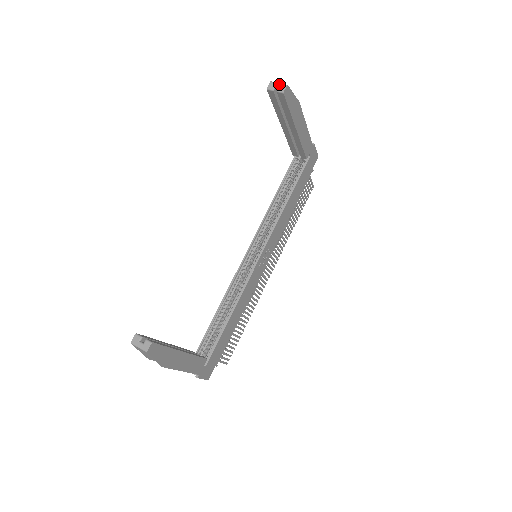
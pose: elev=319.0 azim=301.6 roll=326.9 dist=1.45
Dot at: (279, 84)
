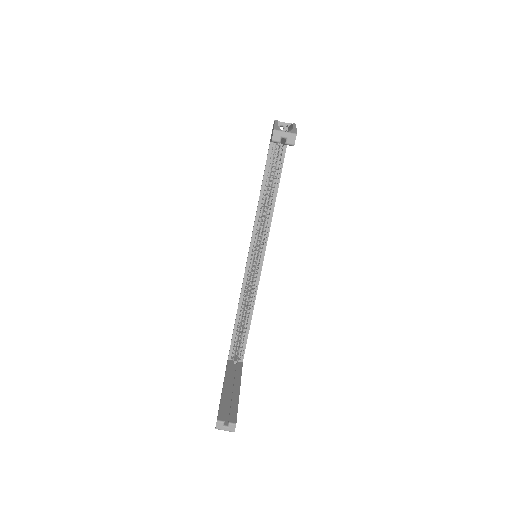
Dot at: (286, 134)
